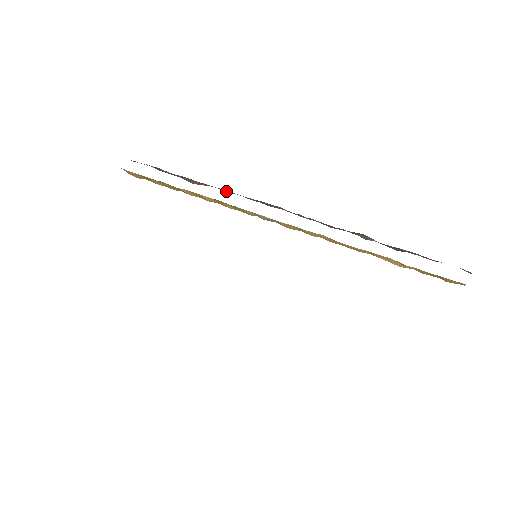
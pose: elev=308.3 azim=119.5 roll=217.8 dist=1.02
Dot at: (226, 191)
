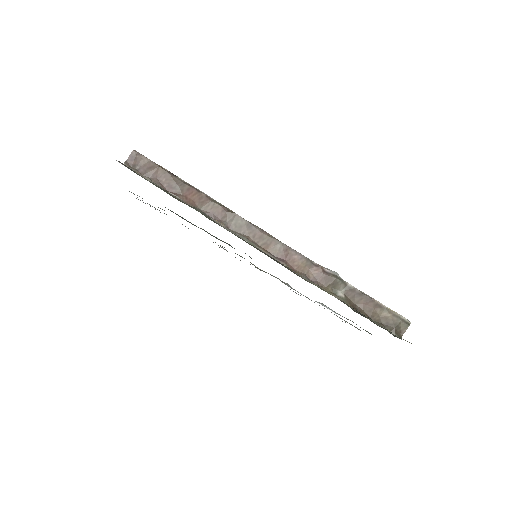
Dot at: (221, 214)
